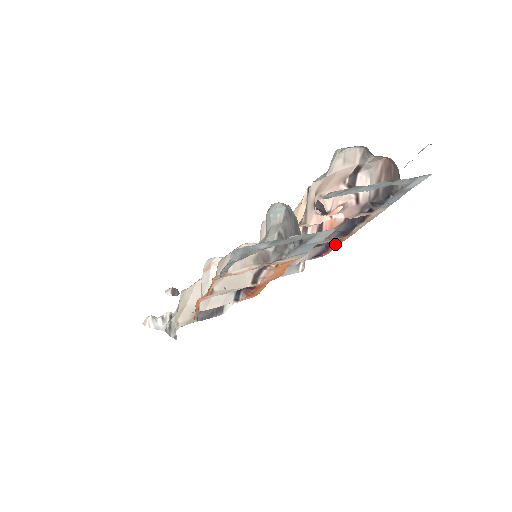
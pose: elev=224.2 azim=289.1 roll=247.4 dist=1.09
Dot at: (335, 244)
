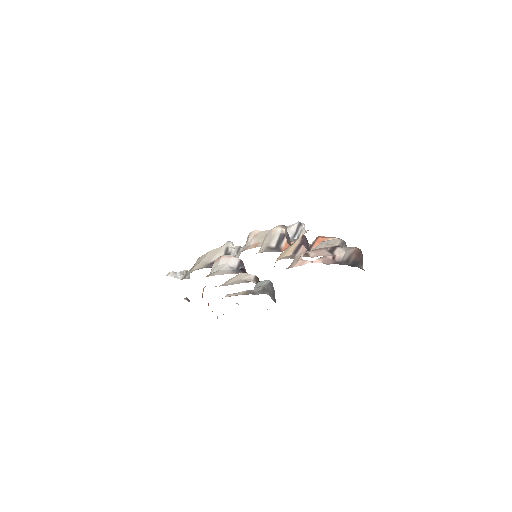
Dot at: occluded
